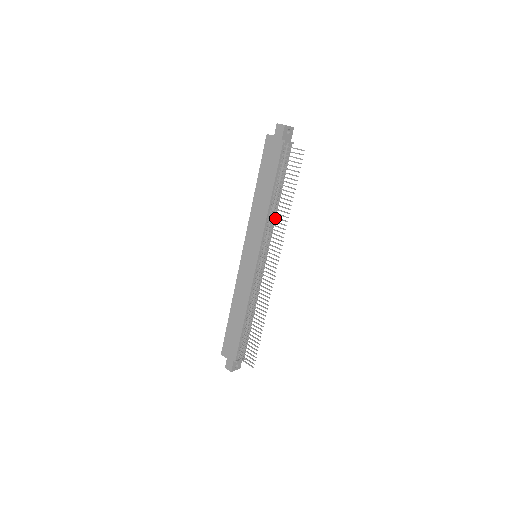
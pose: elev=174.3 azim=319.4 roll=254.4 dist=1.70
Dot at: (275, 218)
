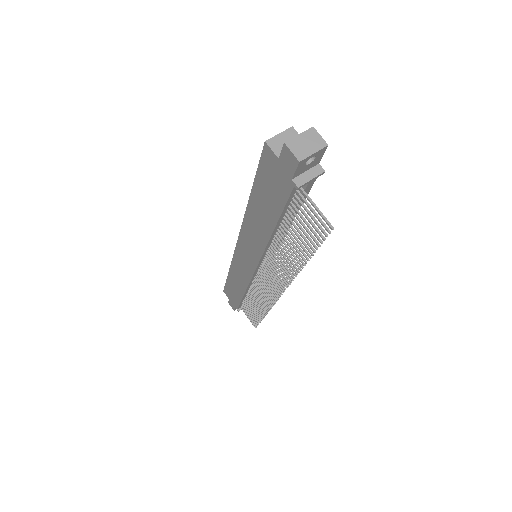
Dot at: occluded
